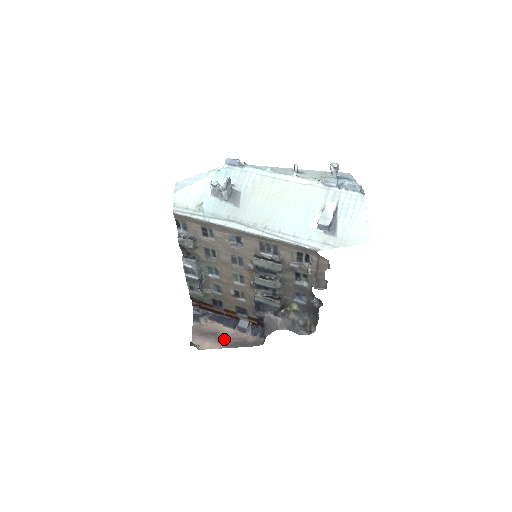
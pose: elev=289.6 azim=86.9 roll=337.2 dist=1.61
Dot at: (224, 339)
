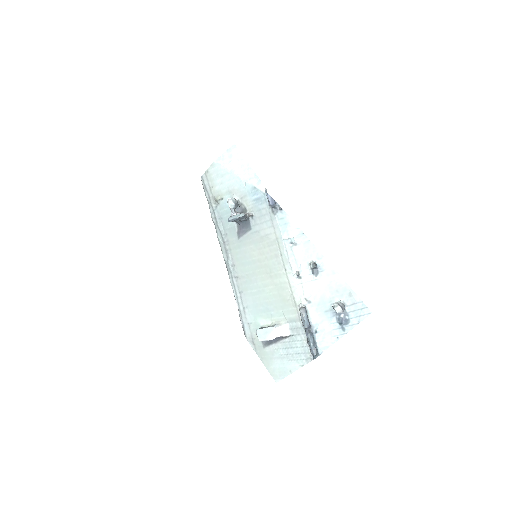
Dot at: occluded
